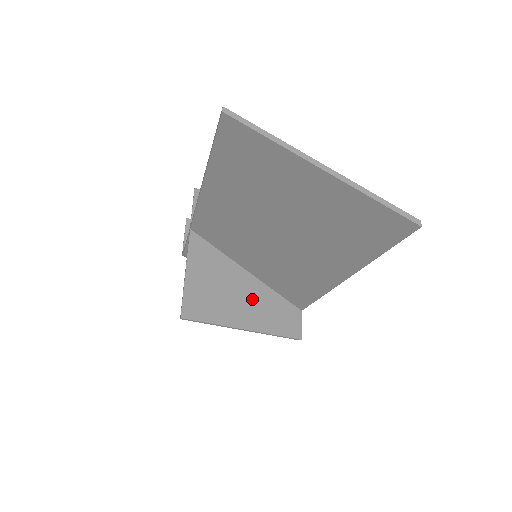
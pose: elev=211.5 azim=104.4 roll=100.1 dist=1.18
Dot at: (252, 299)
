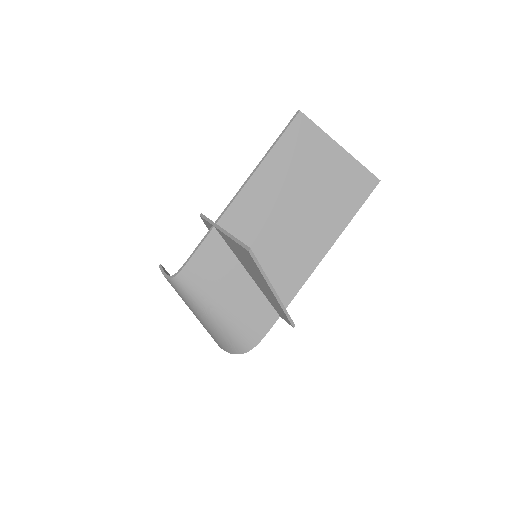
Dot at: occluded
